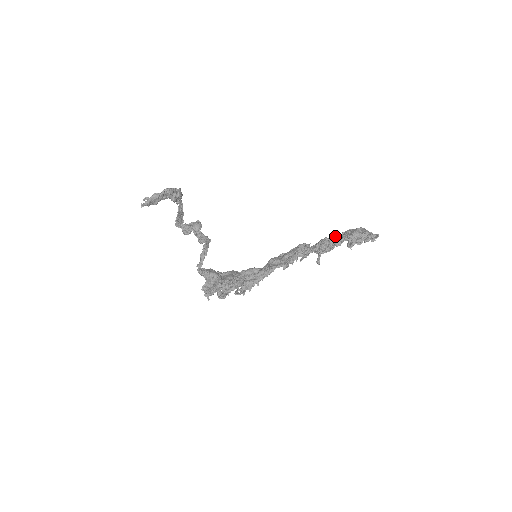
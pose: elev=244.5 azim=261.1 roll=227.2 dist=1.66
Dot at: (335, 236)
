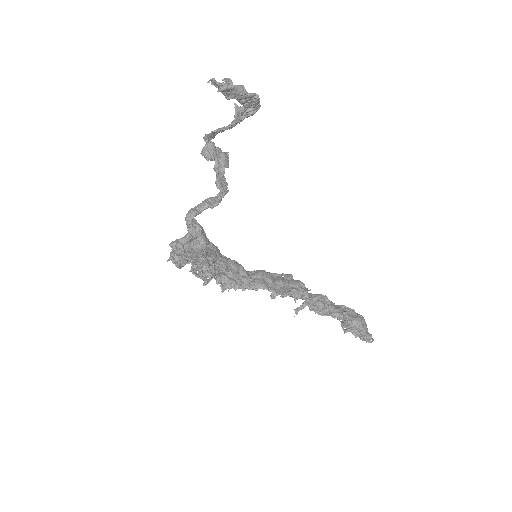
Dot at: occluded
